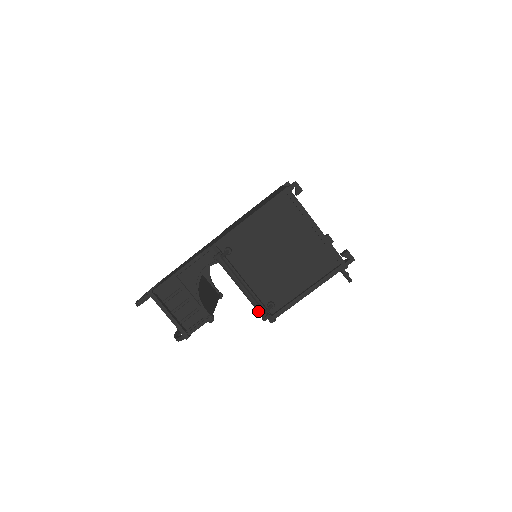
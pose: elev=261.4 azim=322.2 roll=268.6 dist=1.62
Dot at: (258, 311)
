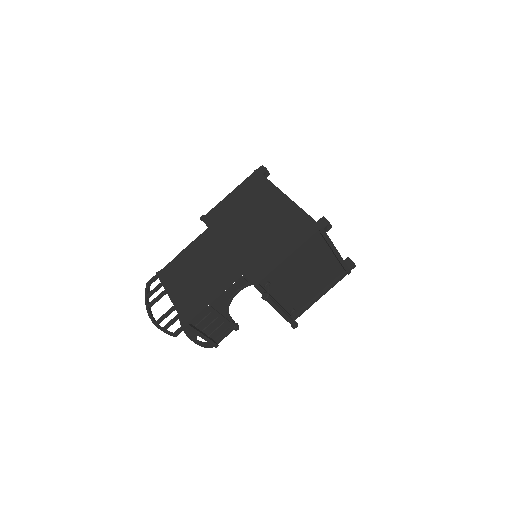
Dot at: (291, 324)
